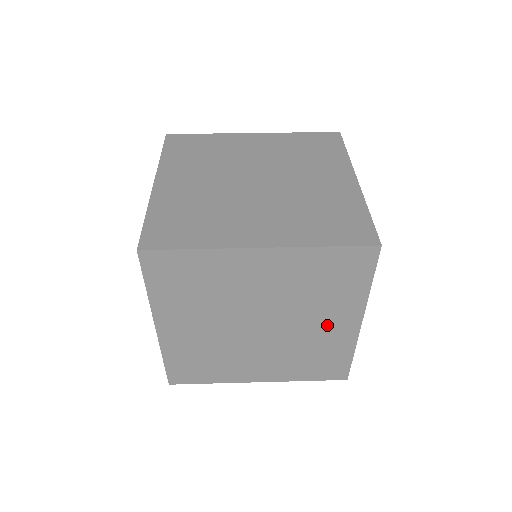
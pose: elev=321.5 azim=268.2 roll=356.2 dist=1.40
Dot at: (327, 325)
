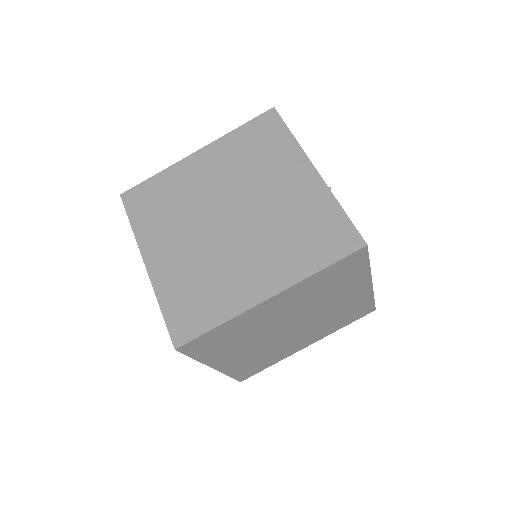
Dot at: occluded
